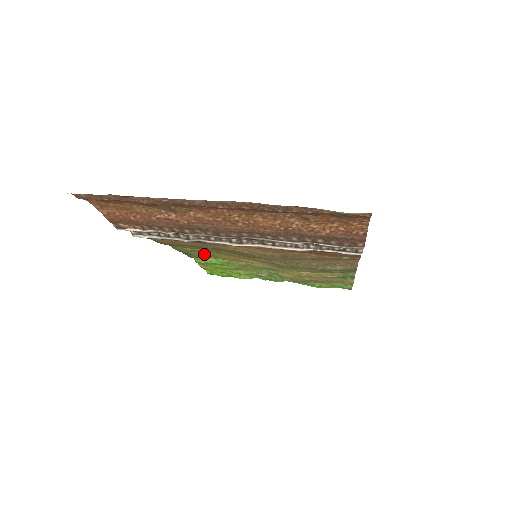
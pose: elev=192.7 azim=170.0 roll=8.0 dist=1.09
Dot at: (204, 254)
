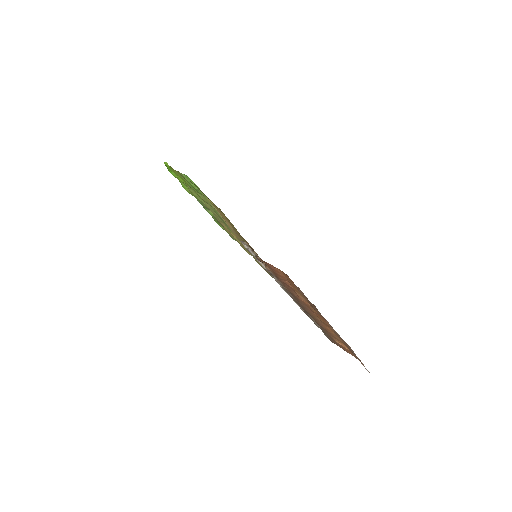
Dot at: occluded
